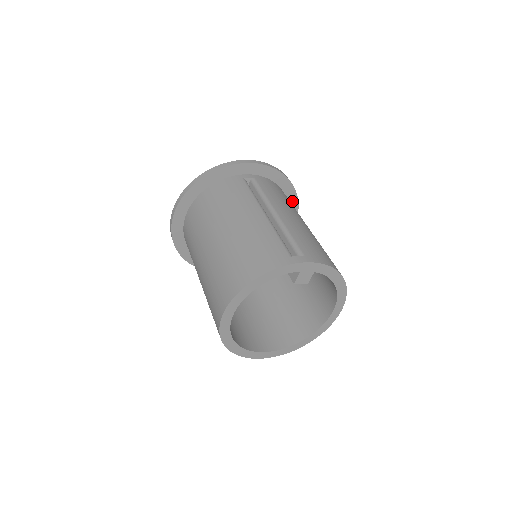
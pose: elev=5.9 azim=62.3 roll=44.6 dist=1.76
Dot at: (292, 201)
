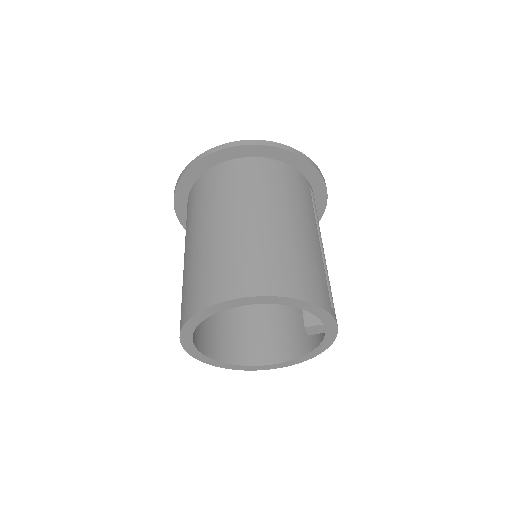
Dot at: occluded
